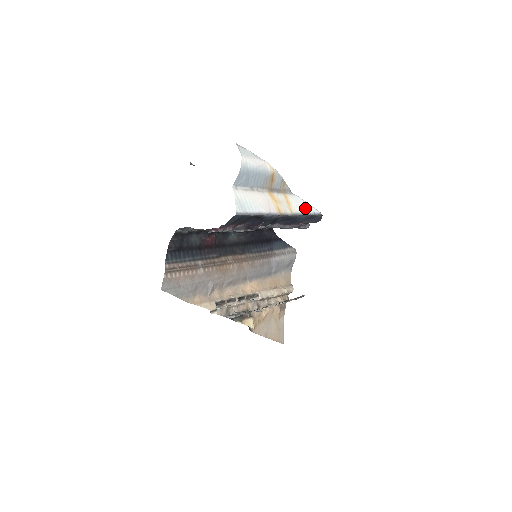
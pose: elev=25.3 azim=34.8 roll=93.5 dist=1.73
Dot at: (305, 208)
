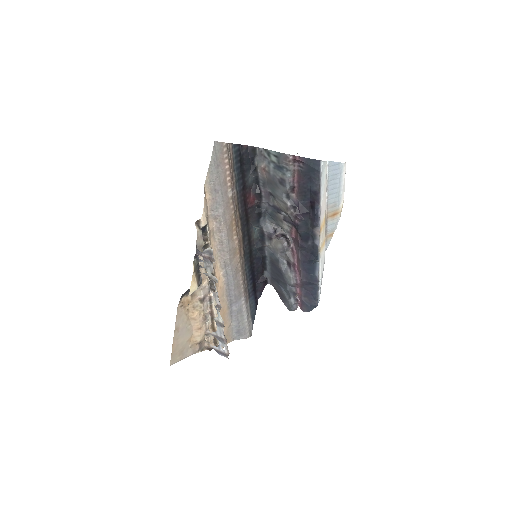
Dot at: (322, 272)
